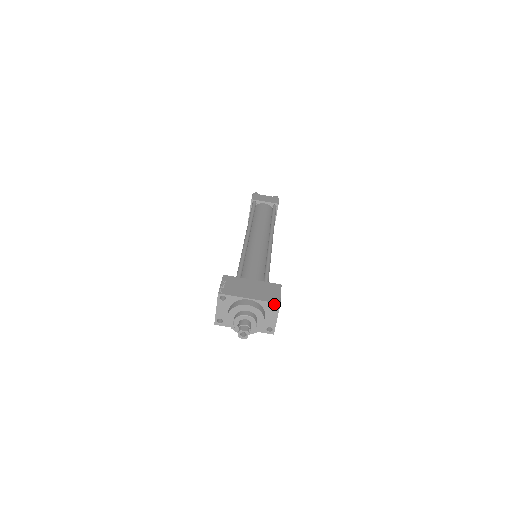
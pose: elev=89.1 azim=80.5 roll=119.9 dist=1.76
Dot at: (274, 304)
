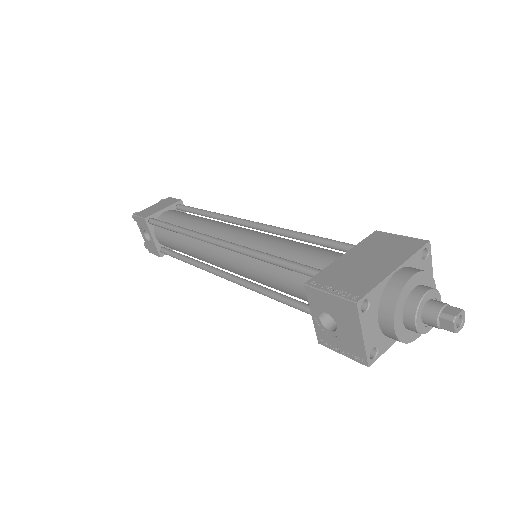
Dot at: (423, 249)
